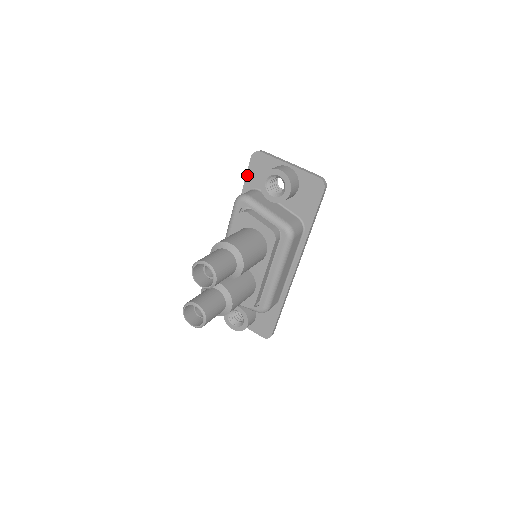
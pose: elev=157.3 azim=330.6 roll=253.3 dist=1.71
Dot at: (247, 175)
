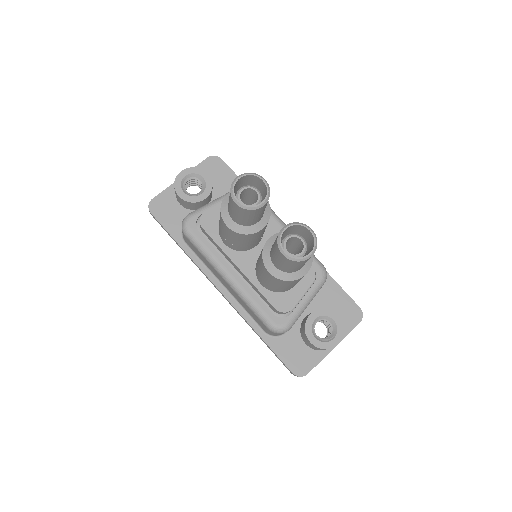
Dot at: (165, 228)
